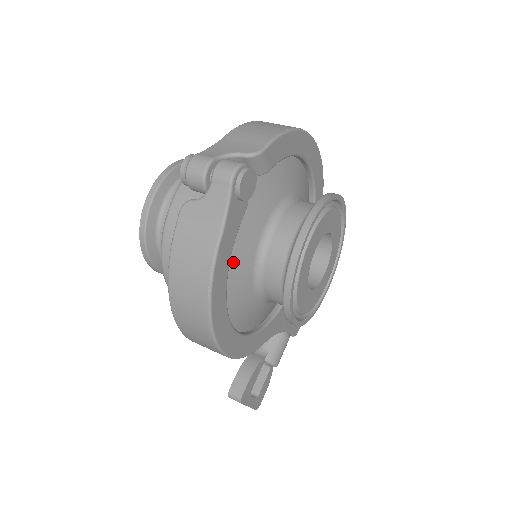
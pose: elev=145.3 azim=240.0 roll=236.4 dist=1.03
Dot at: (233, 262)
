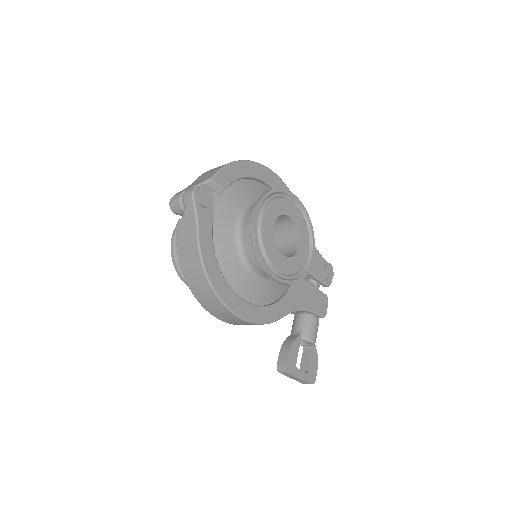
Dot at: (219, 250)
